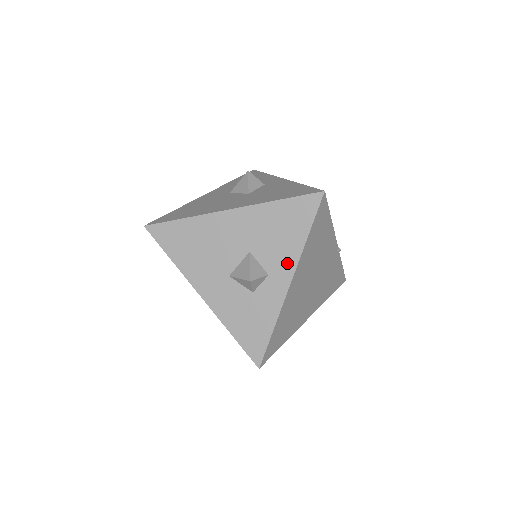
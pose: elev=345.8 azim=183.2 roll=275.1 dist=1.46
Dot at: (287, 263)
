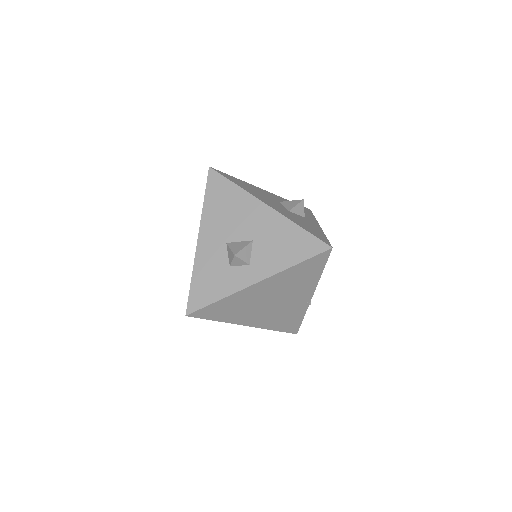
Dot at: (267, 269)
